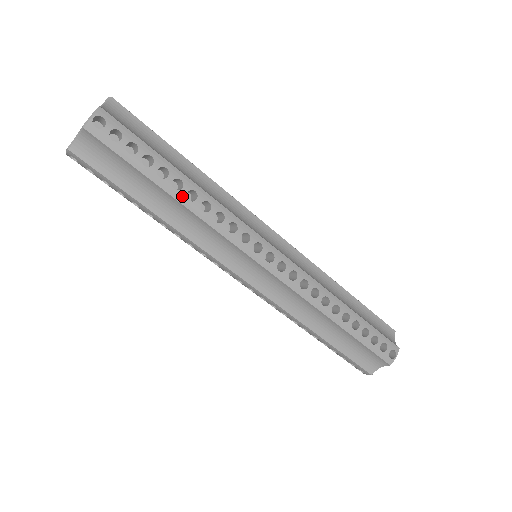
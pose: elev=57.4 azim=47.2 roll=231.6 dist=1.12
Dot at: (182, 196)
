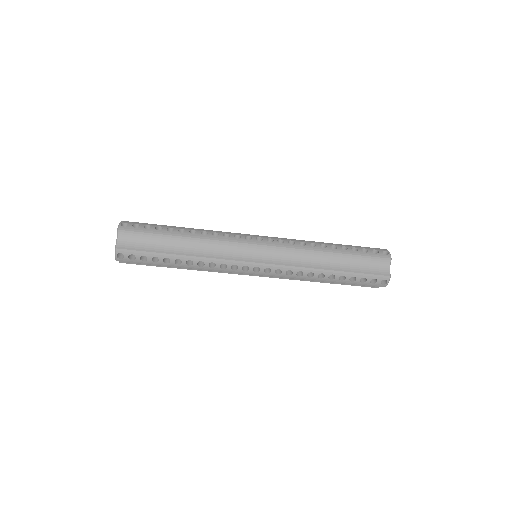
Dot at: (184, 265)
